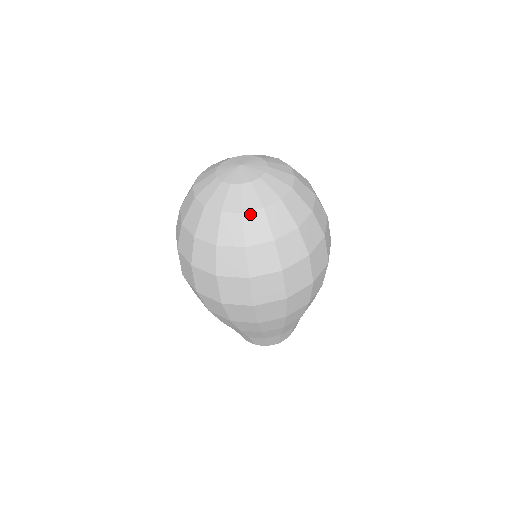
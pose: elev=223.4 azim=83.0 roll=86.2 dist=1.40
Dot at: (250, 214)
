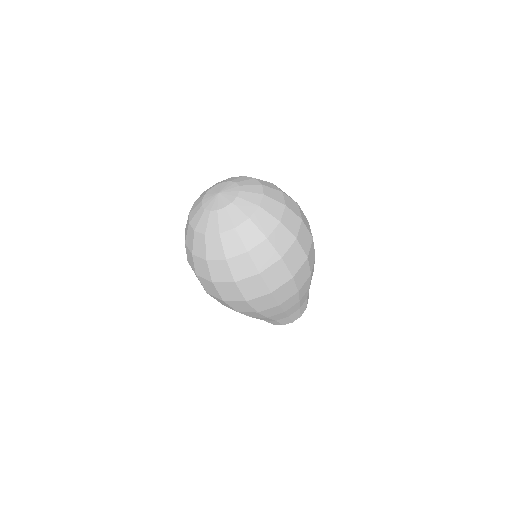
Dot at: (226, 234)
